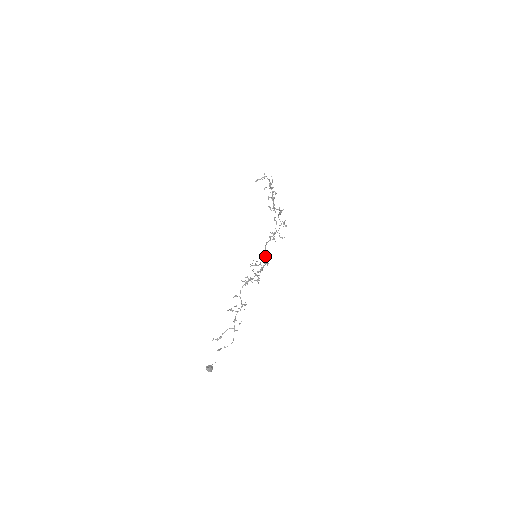
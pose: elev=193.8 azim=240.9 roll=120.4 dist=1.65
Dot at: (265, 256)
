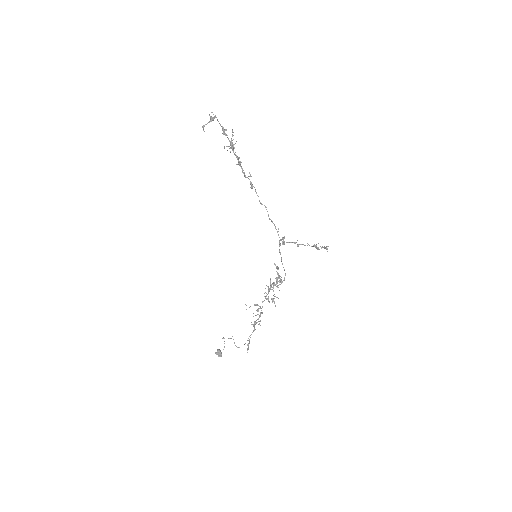
Dot at: occluded
